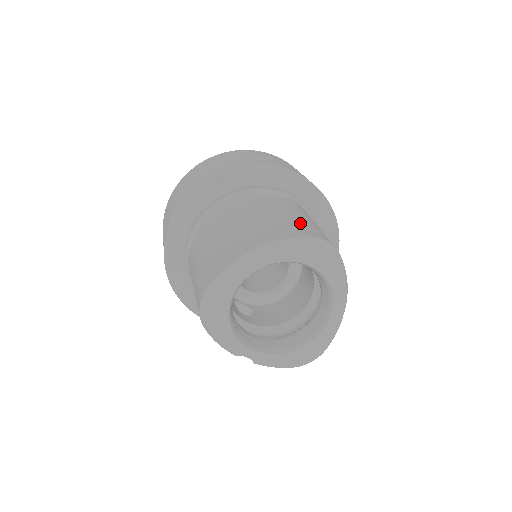
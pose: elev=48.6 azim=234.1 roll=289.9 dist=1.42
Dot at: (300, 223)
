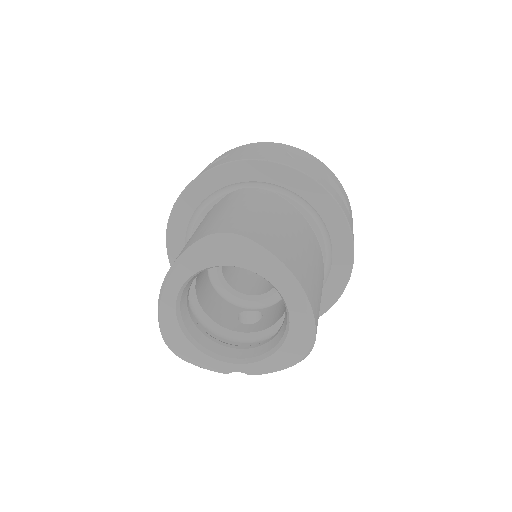
Dot at: (212, 222)
